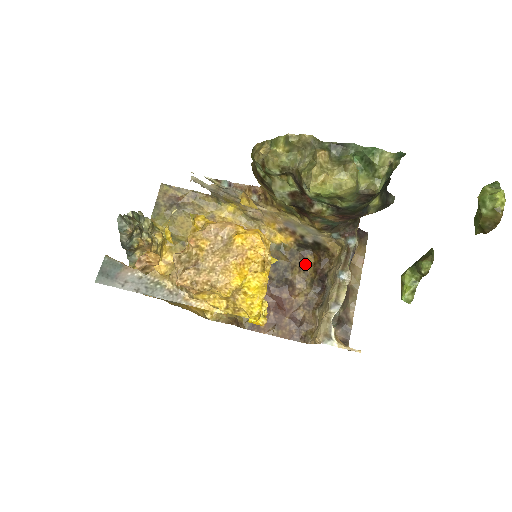
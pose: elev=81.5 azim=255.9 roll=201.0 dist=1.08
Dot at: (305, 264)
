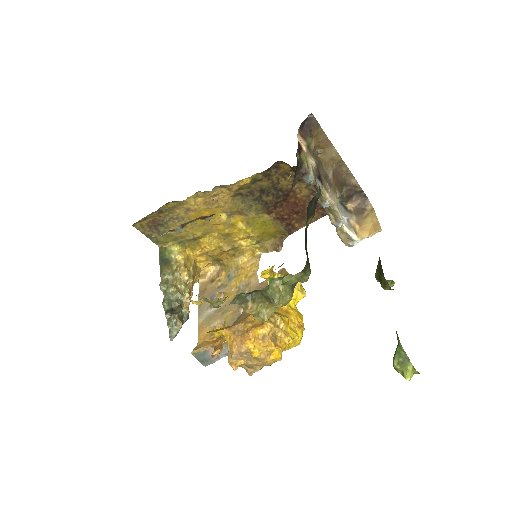
Dot at: (284, 171)
